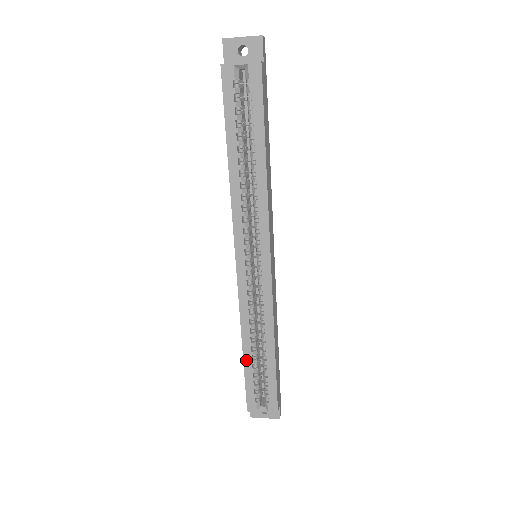
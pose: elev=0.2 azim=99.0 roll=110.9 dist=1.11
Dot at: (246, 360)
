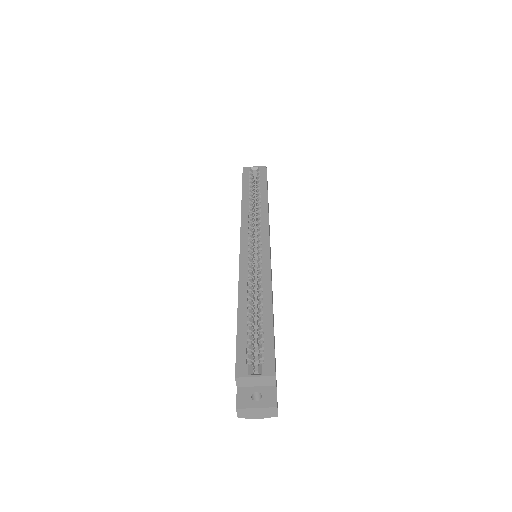
Dot at: (240, 318)
